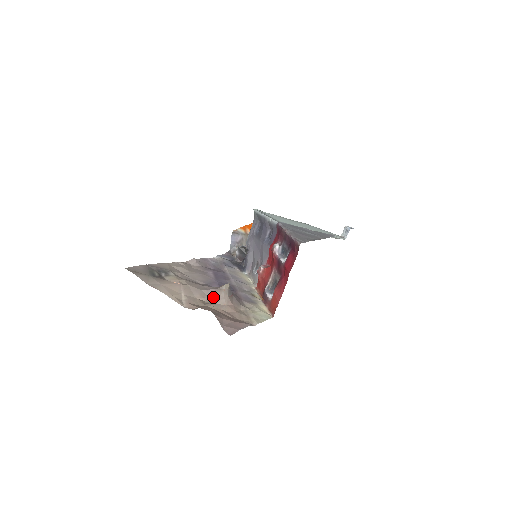
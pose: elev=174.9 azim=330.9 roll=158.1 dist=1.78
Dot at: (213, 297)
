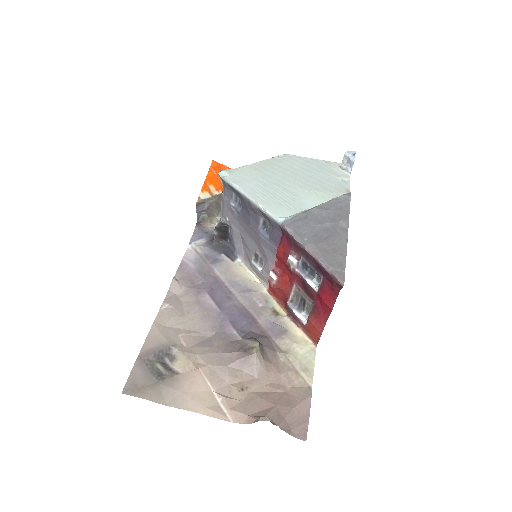
Dot at: (247, 369)
